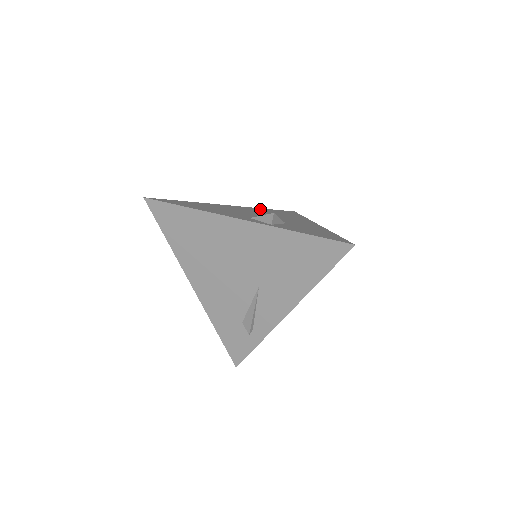
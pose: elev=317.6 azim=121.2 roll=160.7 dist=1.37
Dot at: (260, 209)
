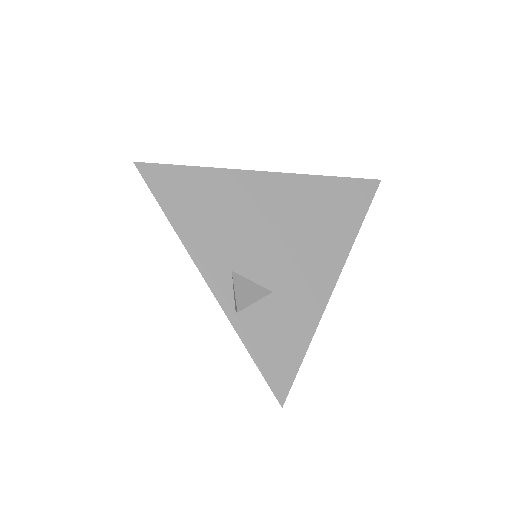
Dot at: (312, 187)
